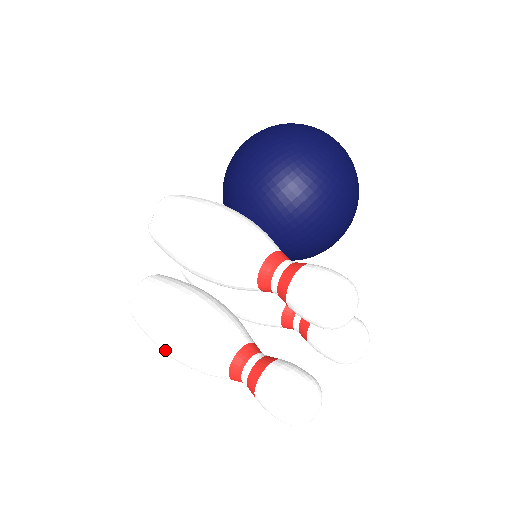
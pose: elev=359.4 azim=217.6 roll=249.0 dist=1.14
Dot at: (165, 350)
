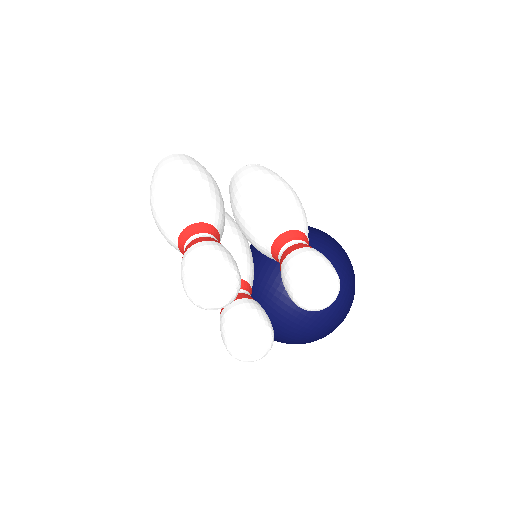
Dot at: (171, 176)
